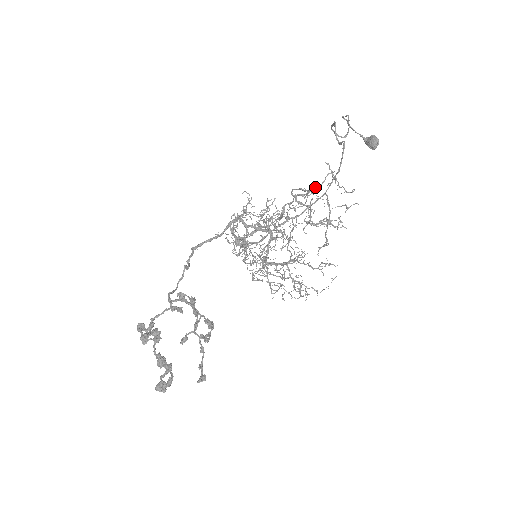
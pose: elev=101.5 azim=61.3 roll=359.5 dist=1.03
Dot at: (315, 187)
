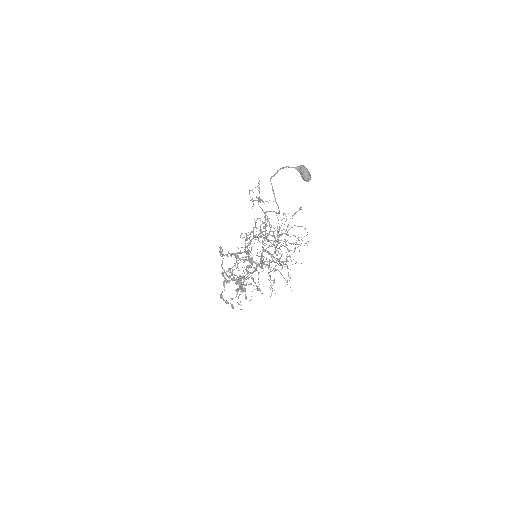
Dot at: occluded
